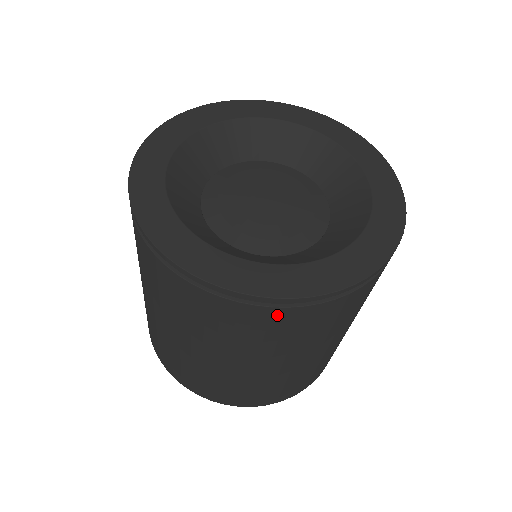
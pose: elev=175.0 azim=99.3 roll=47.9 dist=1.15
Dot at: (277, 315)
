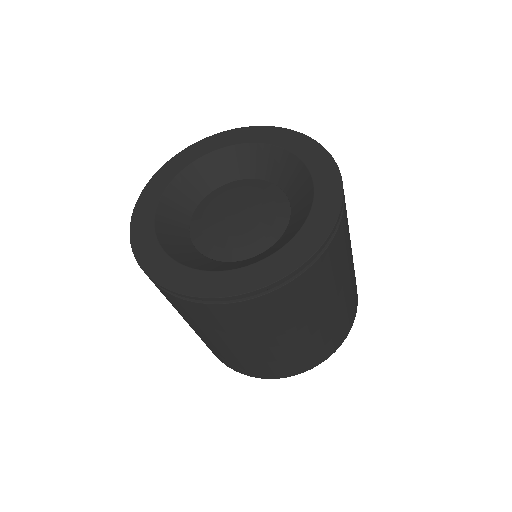
Dot at: (214, 309)
